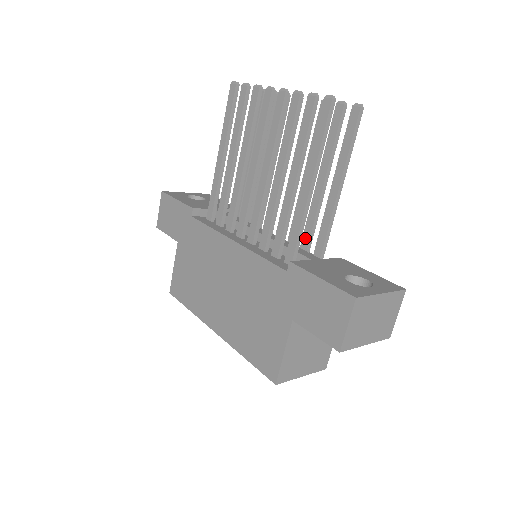
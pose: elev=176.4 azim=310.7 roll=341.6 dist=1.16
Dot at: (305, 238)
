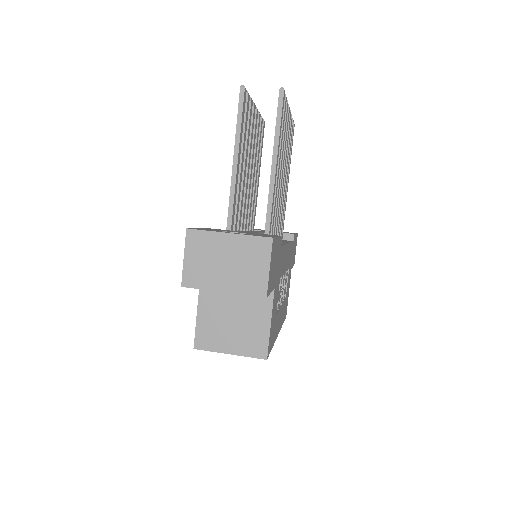
Dot at: occluded
